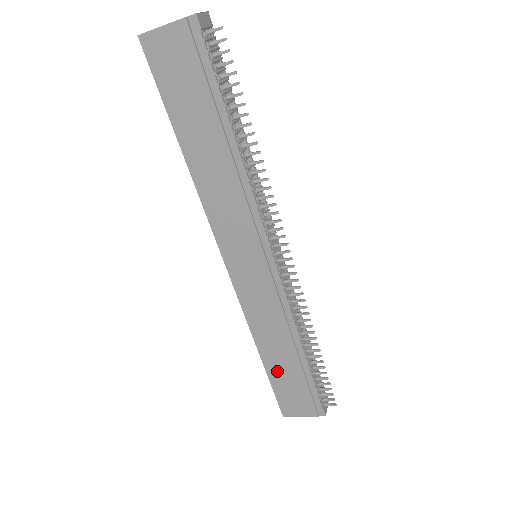
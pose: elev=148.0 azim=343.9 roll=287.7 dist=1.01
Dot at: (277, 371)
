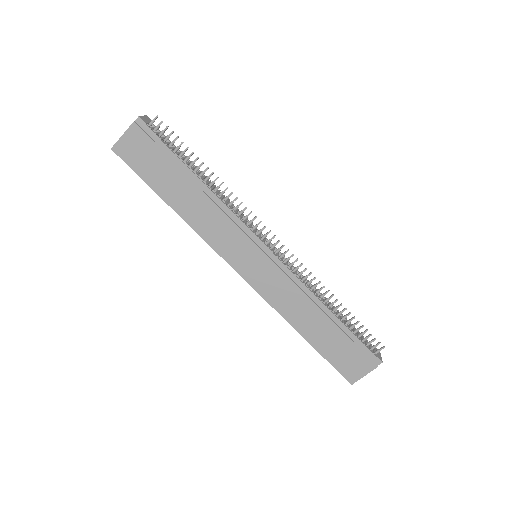
Dot at: (322, 342)
